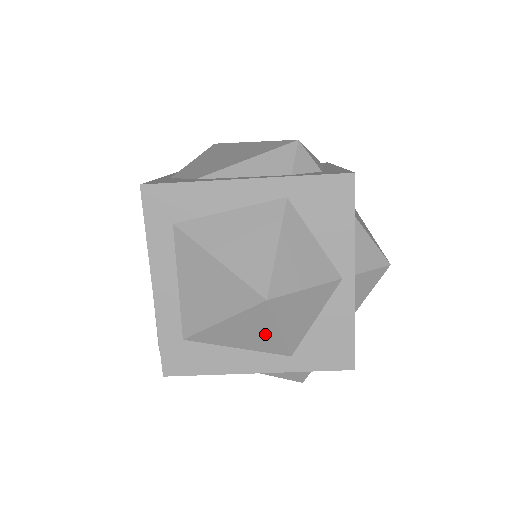
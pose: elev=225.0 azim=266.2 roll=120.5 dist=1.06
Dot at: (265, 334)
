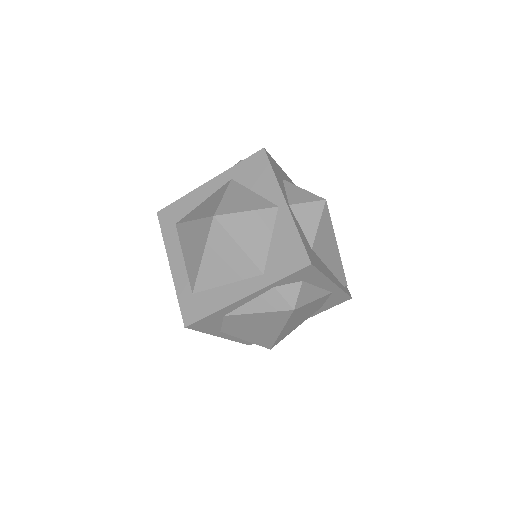
Dot at: (233, 255)
